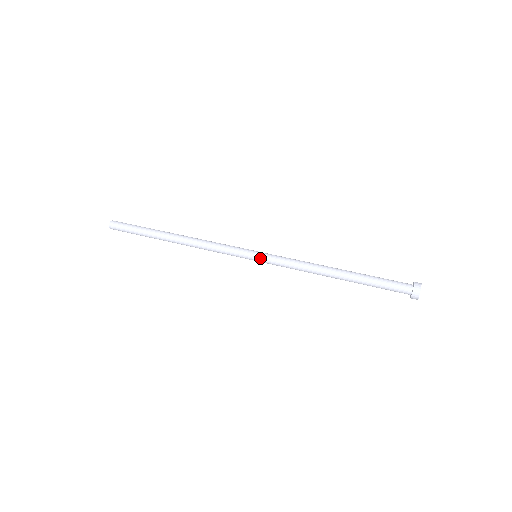
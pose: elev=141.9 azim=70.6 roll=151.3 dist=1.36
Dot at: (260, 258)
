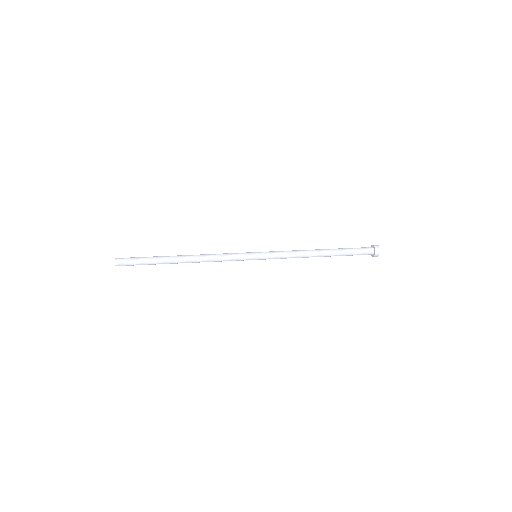
Dot at: (261, 258)
